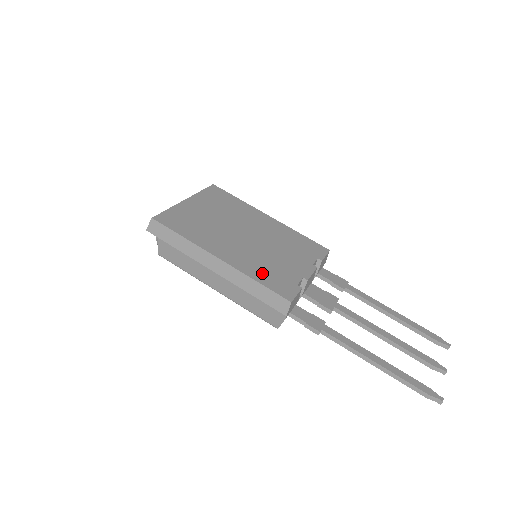
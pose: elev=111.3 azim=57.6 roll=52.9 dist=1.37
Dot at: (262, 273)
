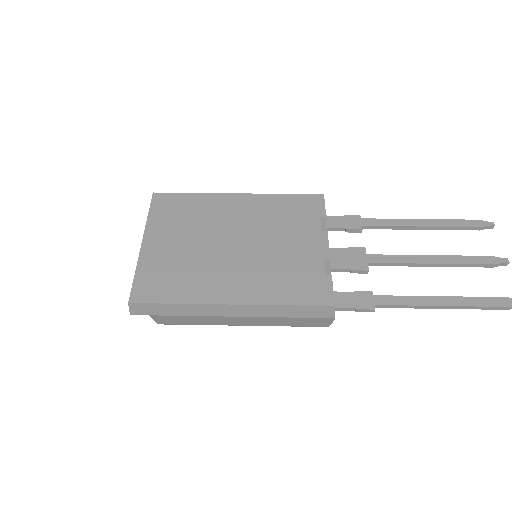
Dot at: (283, 288)
